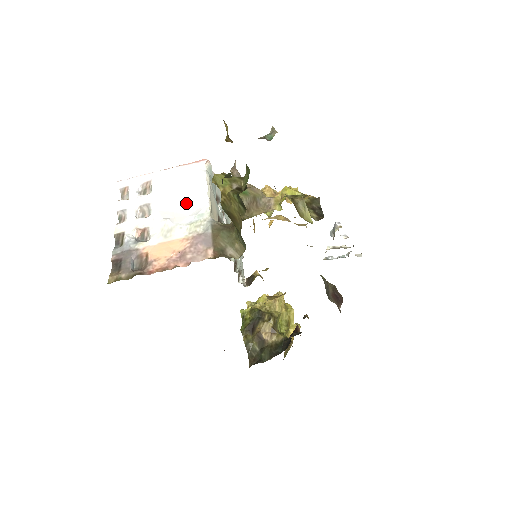
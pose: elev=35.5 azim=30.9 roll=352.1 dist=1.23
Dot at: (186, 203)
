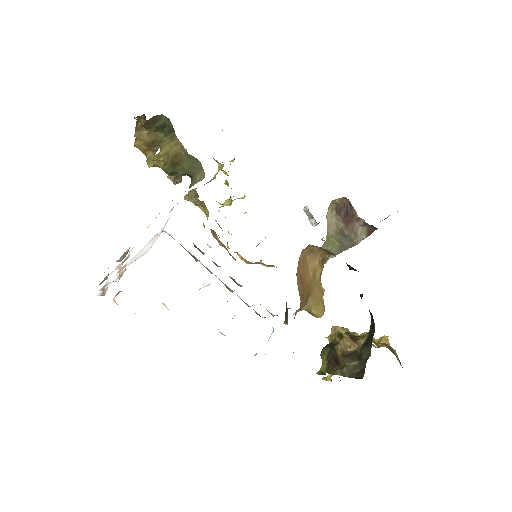
Dot at: occluded
